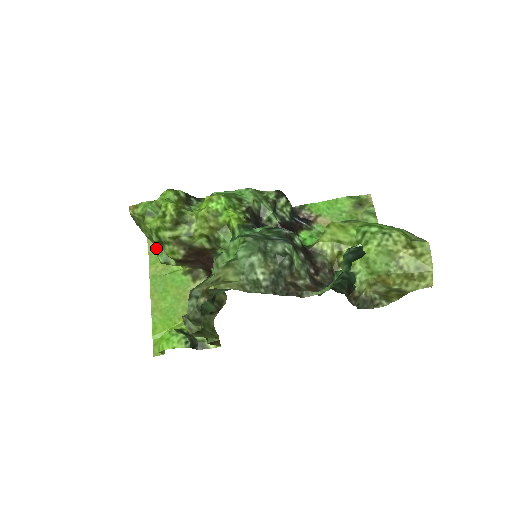
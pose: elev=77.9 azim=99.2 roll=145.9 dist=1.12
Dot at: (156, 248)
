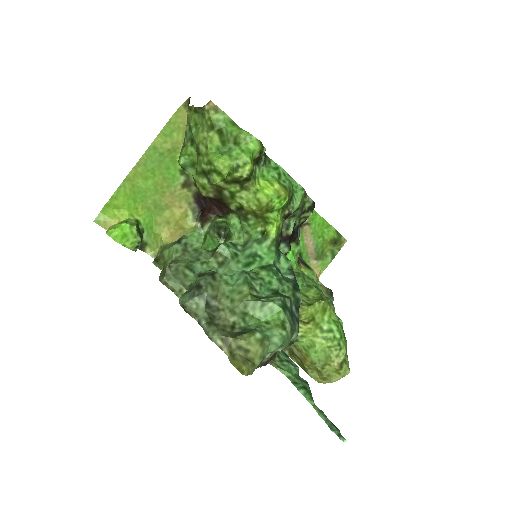
Dot at: (180, 122)
